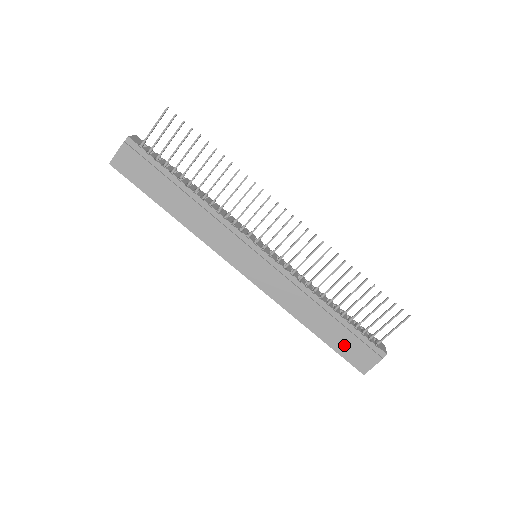
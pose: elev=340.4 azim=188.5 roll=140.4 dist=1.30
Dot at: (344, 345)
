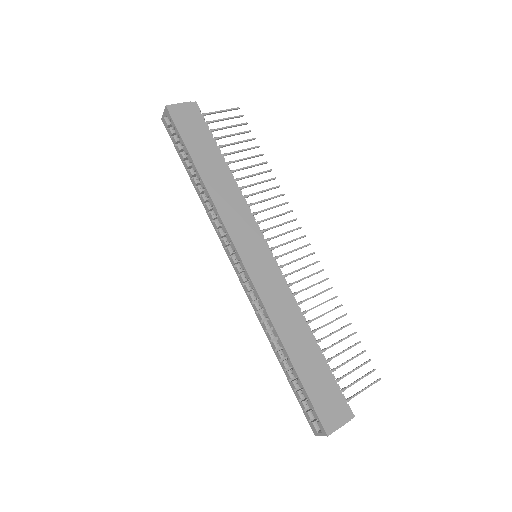
Dot at: (317, 387)
